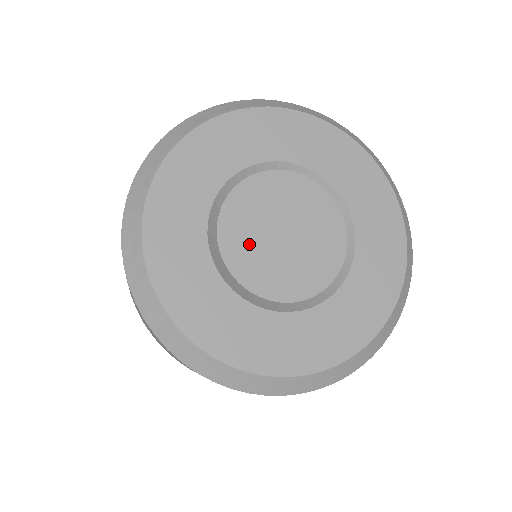
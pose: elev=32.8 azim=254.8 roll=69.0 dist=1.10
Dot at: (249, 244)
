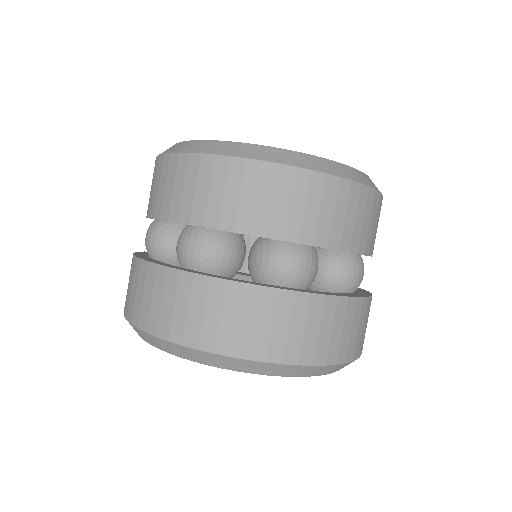
Dot at: occluded
